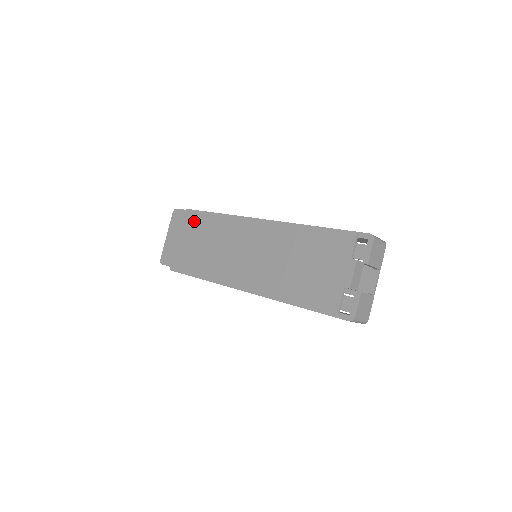
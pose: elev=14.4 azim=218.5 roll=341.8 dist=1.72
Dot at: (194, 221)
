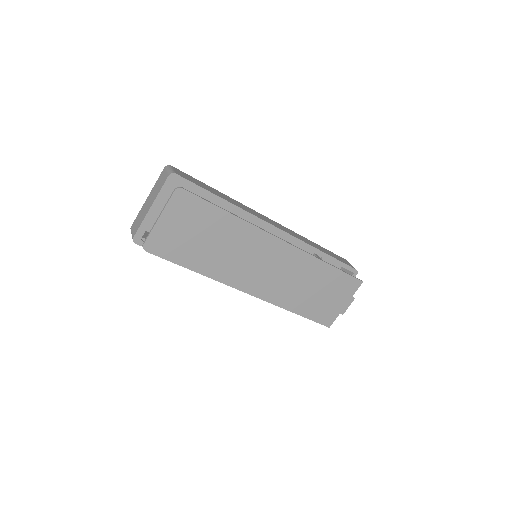
Dot at: (211, 217)
